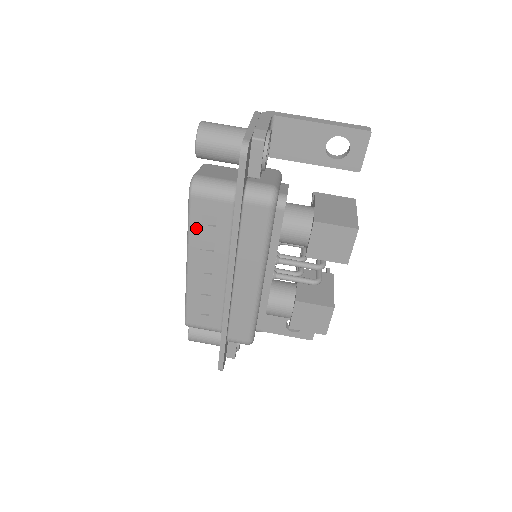
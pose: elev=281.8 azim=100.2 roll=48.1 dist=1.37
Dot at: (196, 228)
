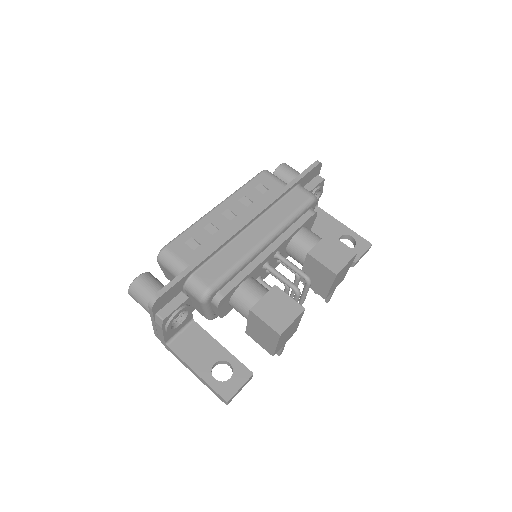
Dot at: (249, 188)
